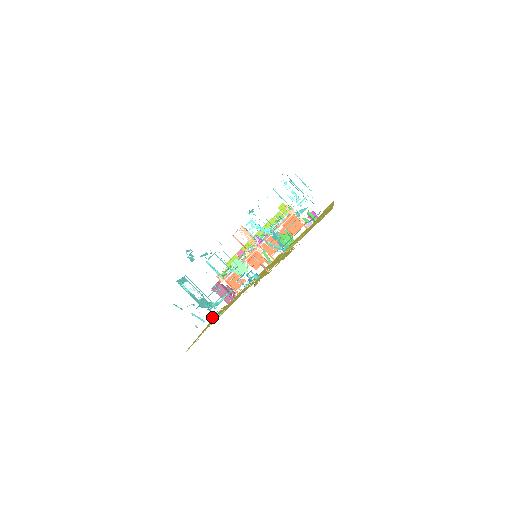
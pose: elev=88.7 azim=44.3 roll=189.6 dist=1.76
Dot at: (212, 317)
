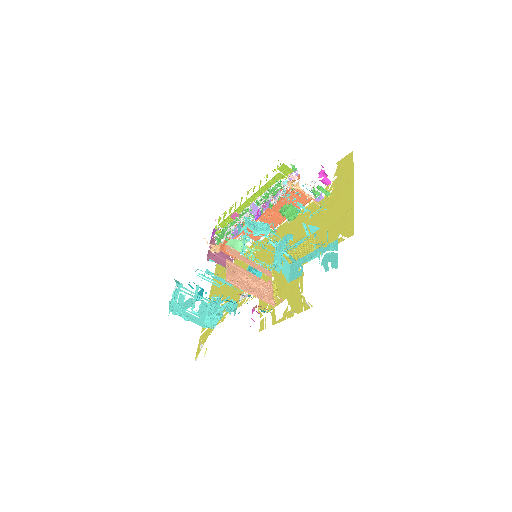
Dot at: occluded
